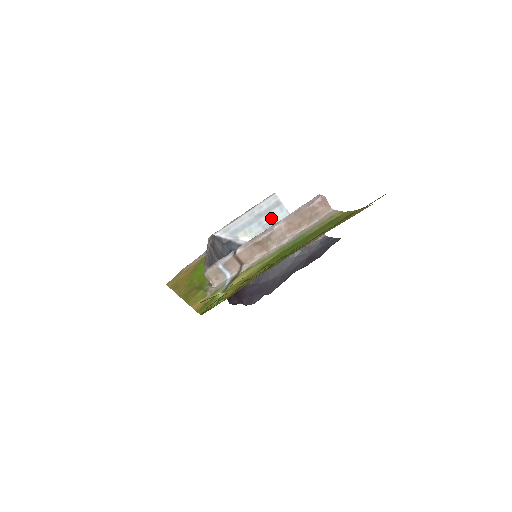
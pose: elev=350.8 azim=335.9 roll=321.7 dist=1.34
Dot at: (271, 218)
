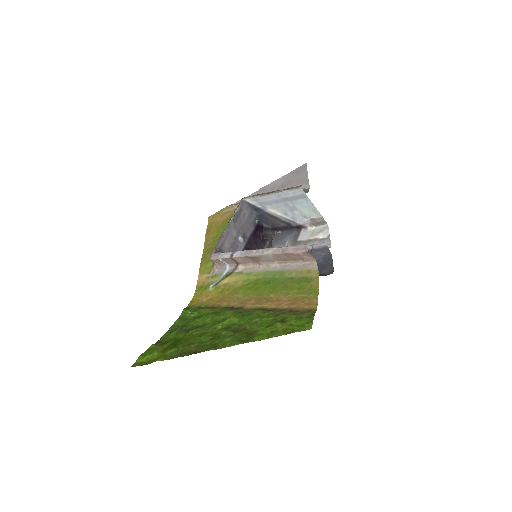
Dot at: (297, 204)
